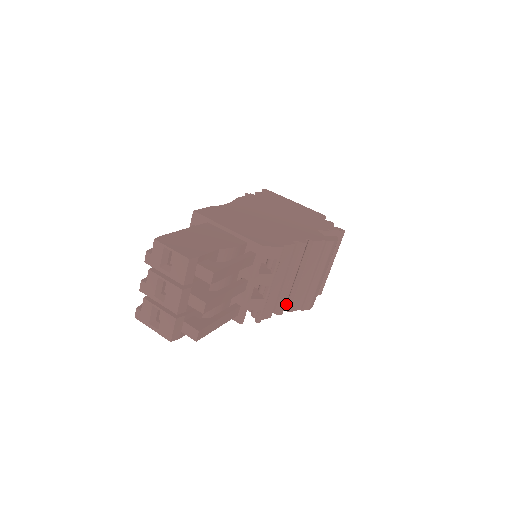
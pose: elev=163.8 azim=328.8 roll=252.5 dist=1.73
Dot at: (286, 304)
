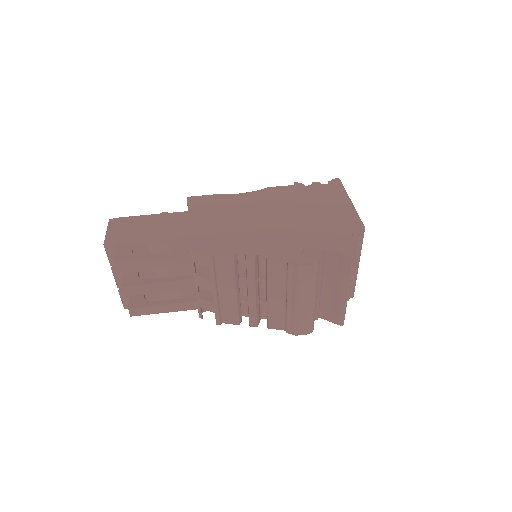
Dot at: occluded
